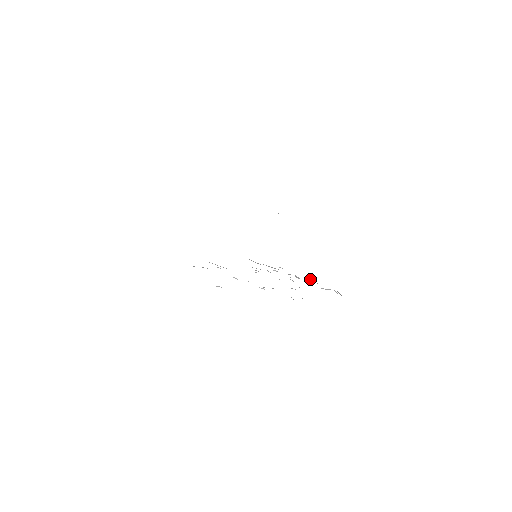
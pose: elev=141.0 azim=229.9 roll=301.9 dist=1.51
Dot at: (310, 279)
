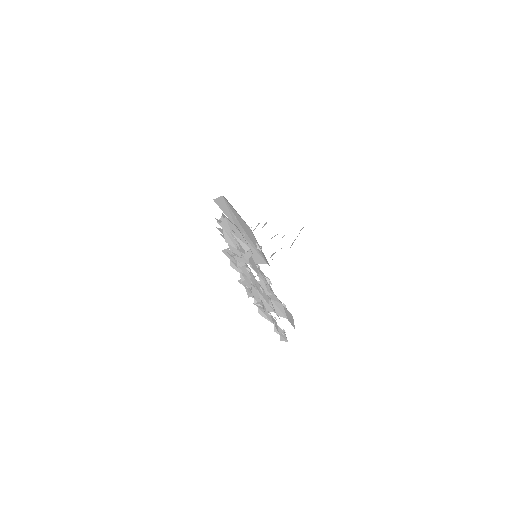
Dot at: (262, 312)
